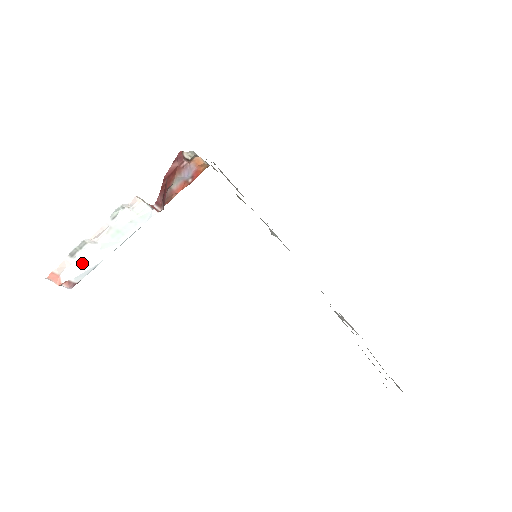
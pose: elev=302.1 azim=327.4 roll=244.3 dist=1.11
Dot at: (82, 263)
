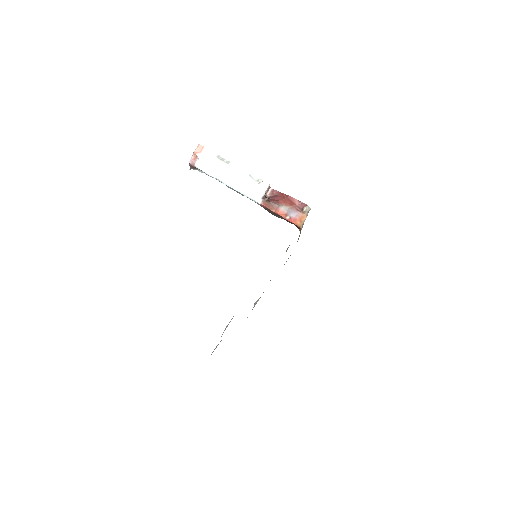
Dot at: (212, 164)
